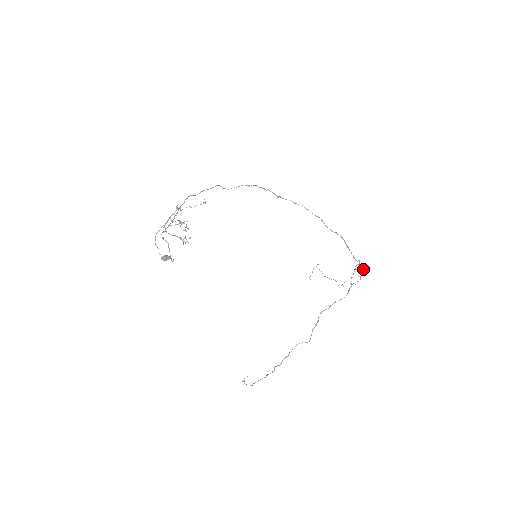
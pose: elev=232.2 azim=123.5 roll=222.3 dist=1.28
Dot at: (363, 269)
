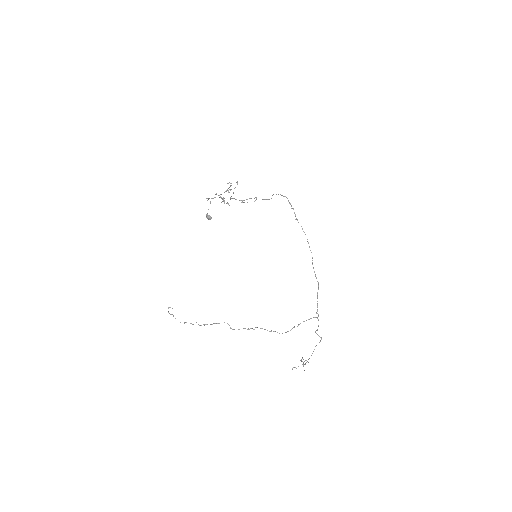
Dot at: (321, 337)
